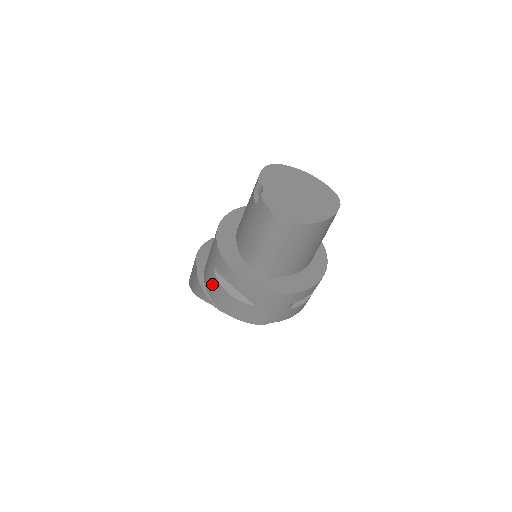
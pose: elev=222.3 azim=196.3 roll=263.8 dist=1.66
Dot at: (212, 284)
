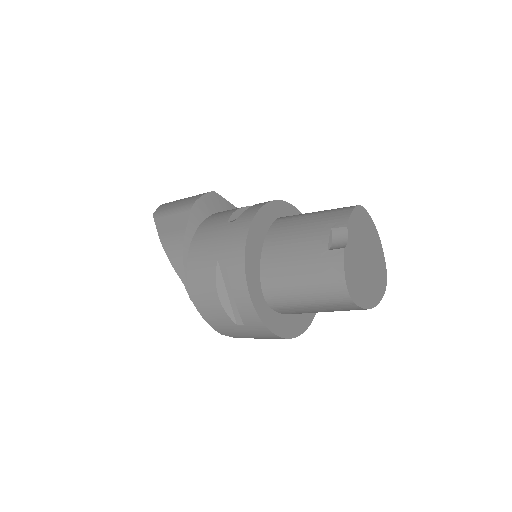
Dot at: (202, 269)
